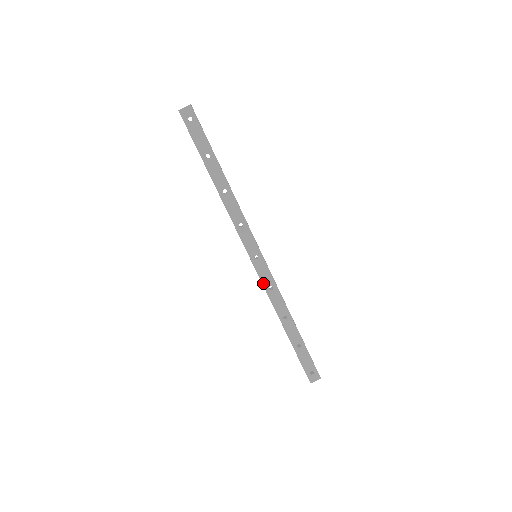
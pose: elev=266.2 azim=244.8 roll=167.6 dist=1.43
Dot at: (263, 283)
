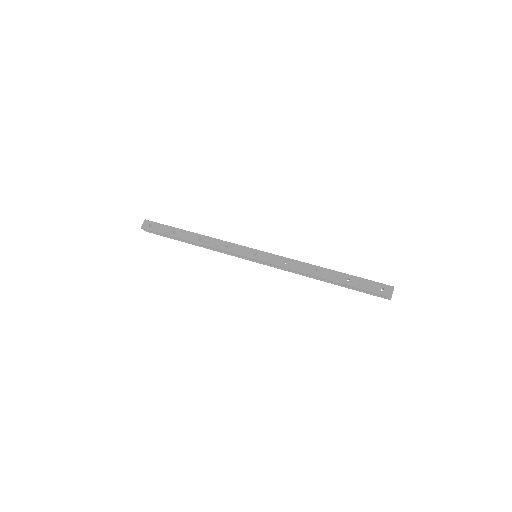
Dot at: (276, 265)
